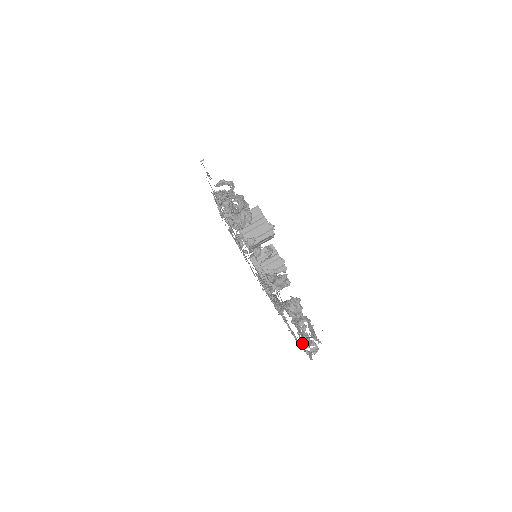
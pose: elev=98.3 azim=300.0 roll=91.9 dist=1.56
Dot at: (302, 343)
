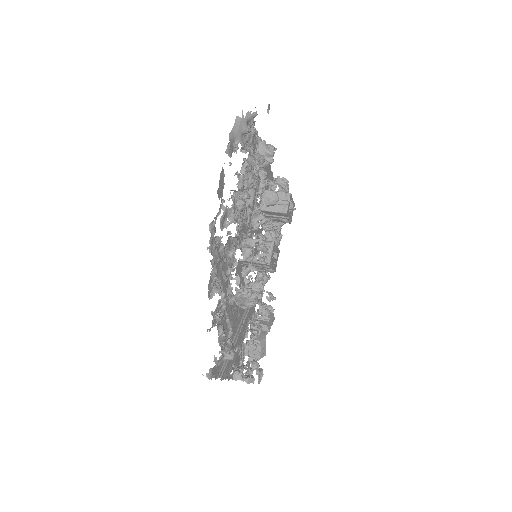
Dot at: (222, 217)
